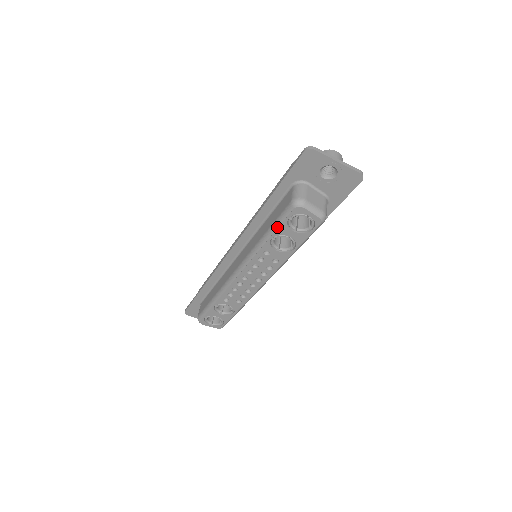
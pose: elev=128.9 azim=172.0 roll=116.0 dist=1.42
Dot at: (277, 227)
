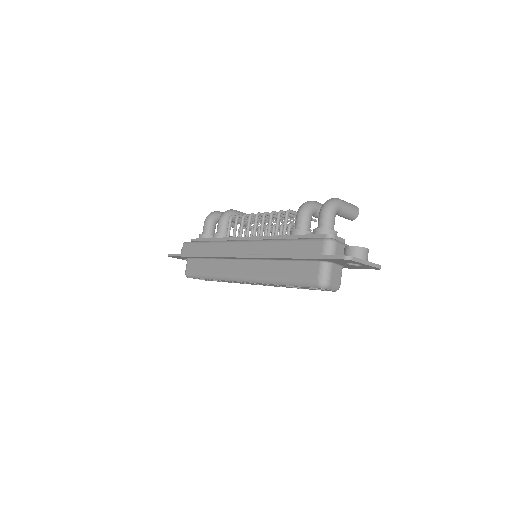
Dot at: (296, 286)
